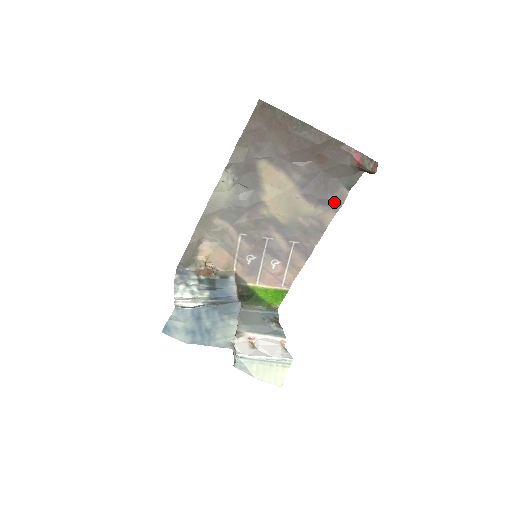
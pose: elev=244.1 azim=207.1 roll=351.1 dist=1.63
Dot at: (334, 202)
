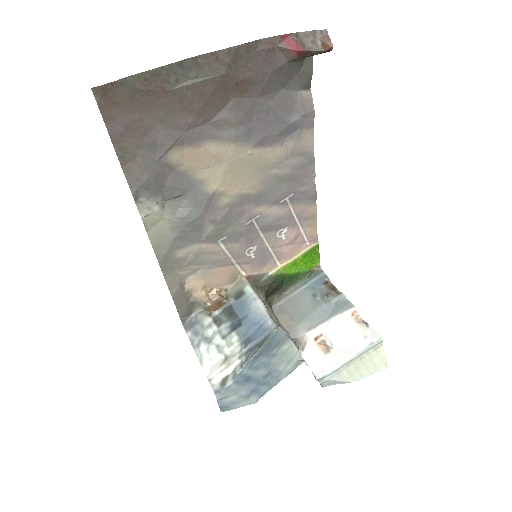
Dot at: (301, 120)
